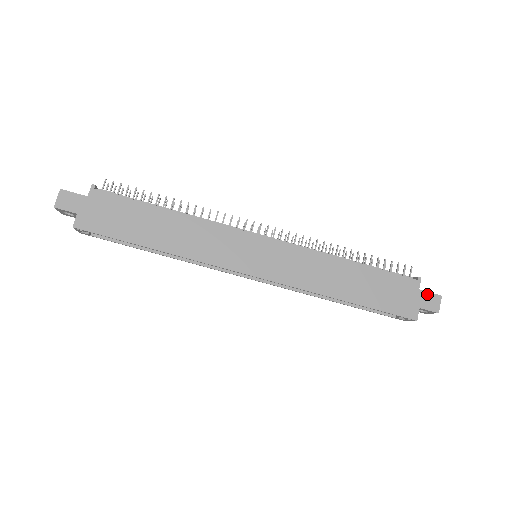
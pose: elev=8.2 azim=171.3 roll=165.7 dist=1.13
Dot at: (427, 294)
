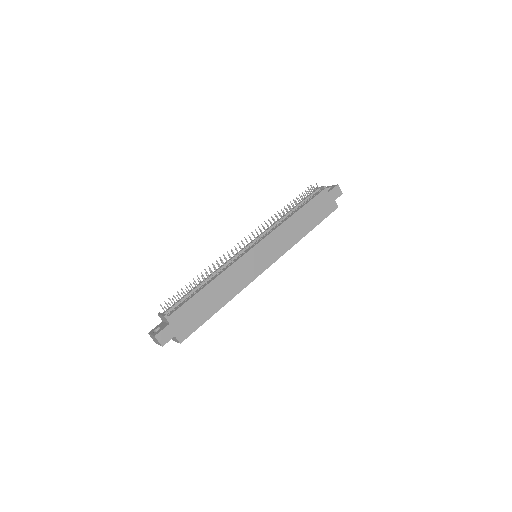
Dot at: (333, 191)
